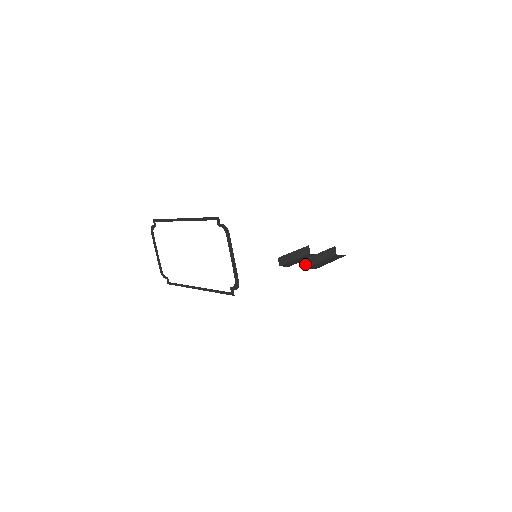
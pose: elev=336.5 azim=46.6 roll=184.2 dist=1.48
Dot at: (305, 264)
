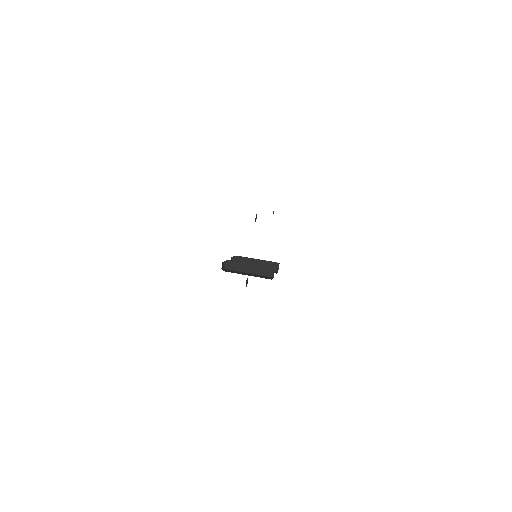
Dot at: (226, 264)
